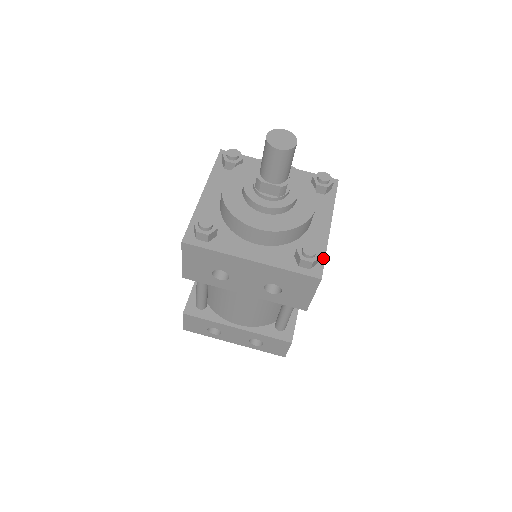
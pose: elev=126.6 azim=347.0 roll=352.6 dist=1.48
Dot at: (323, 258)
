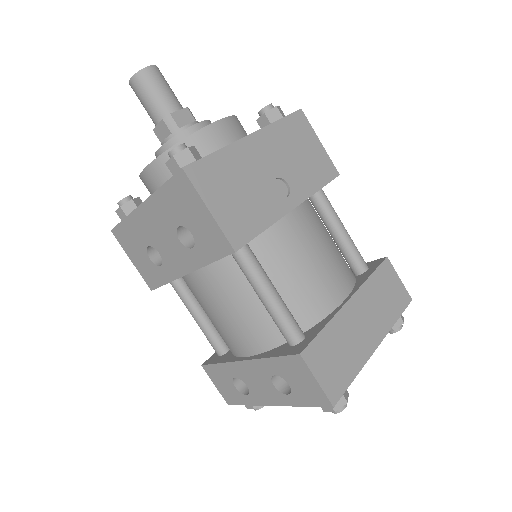
Dot at: (207, 156)
